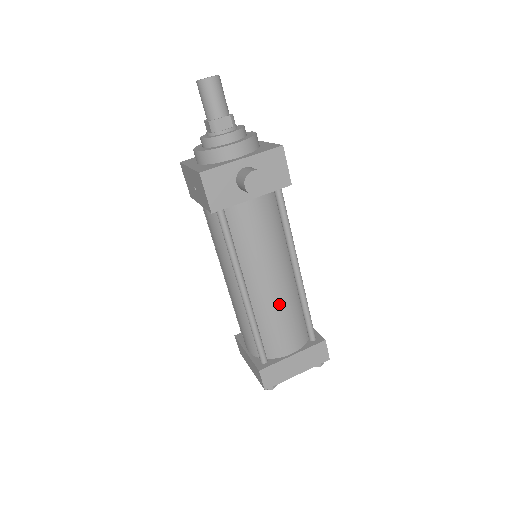
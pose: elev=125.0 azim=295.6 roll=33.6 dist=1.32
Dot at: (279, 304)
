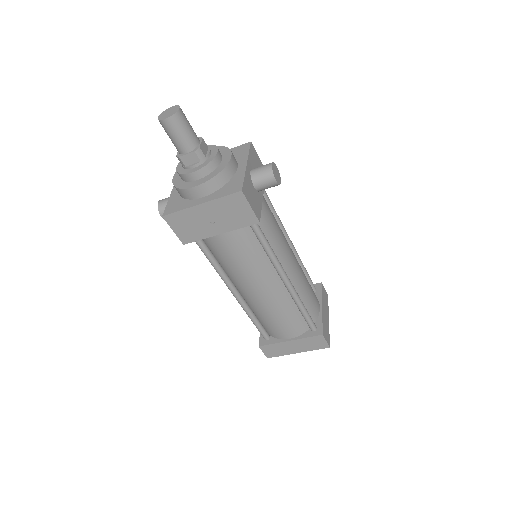
Dot at: (302, 274)
